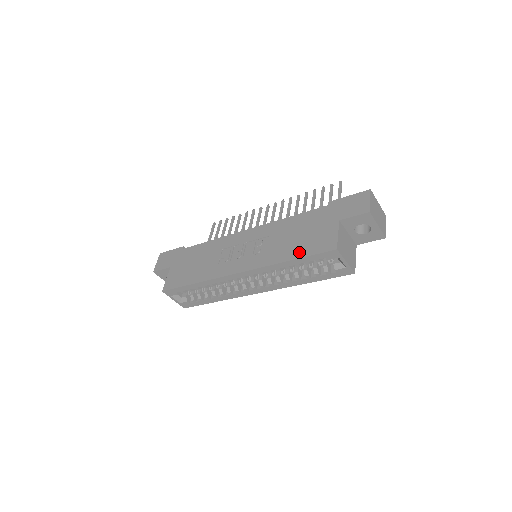
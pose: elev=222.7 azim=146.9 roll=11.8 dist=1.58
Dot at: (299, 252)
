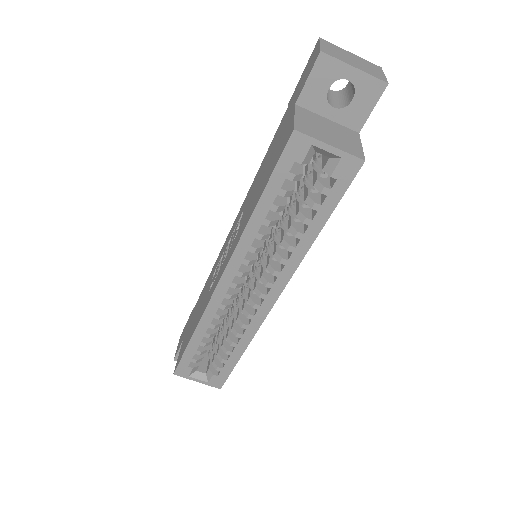
Dot at: (263, 186)
